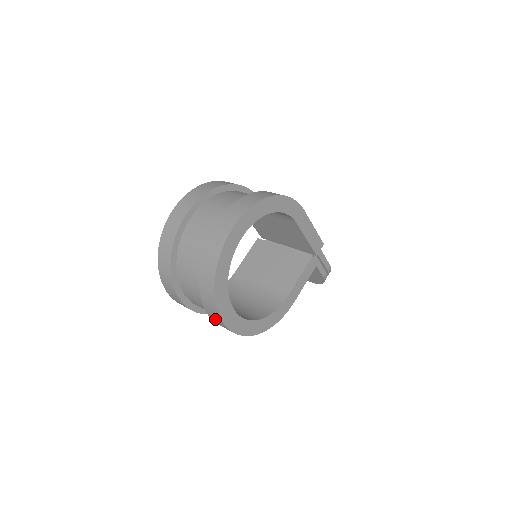
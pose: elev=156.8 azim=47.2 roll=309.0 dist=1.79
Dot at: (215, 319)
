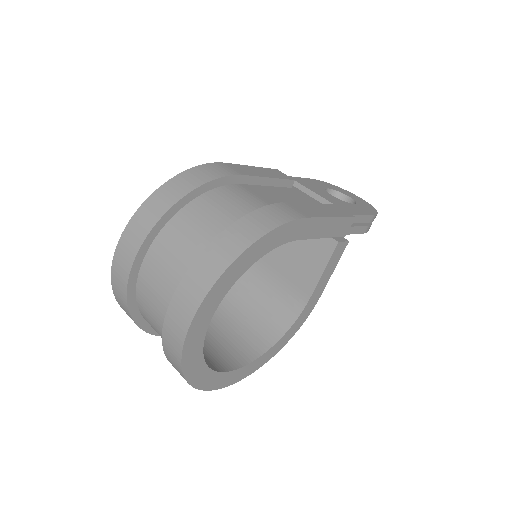
Dot at: occluded
